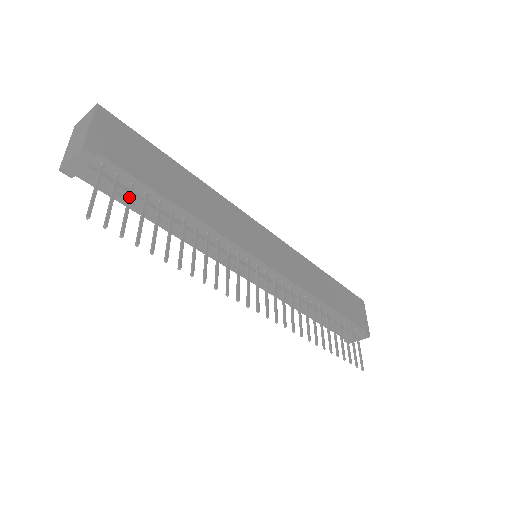
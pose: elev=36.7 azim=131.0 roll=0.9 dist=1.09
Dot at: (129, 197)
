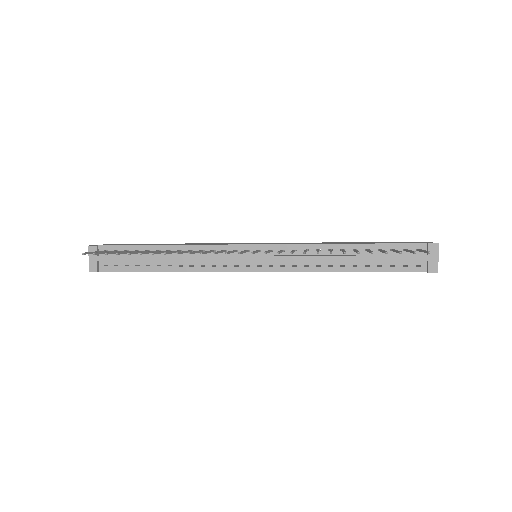
Dot at: (120, 251)
